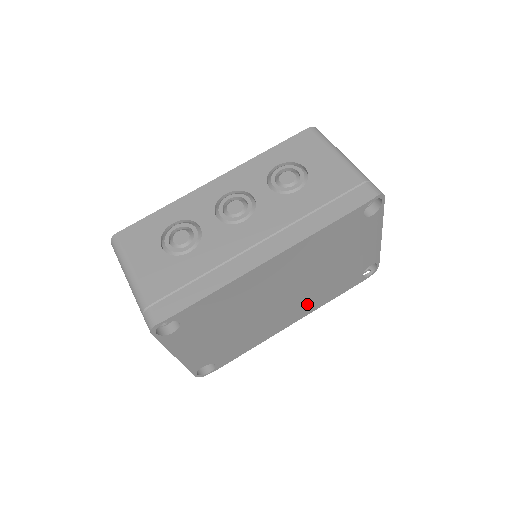
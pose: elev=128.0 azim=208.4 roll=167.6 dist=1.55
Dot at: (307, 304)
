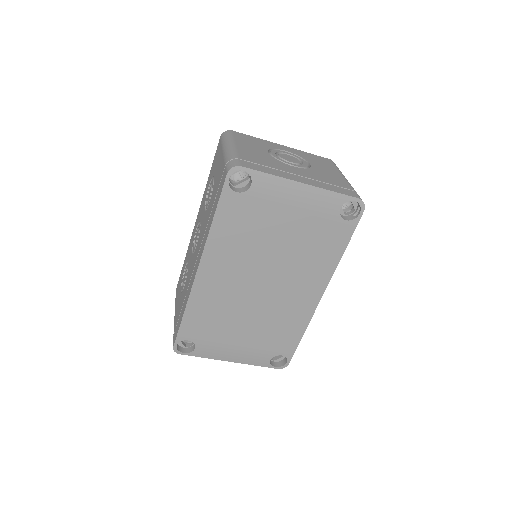
Dot at: (310, 275)
